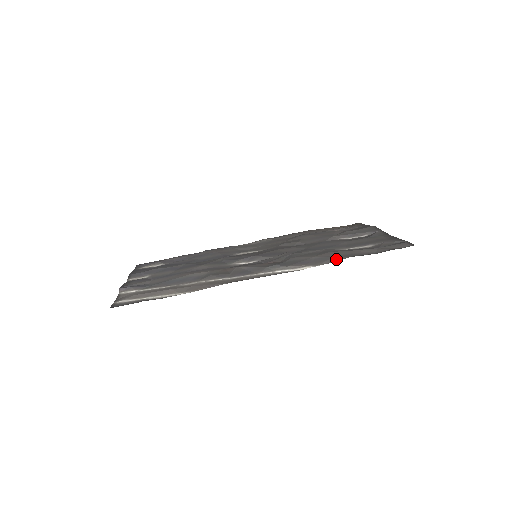
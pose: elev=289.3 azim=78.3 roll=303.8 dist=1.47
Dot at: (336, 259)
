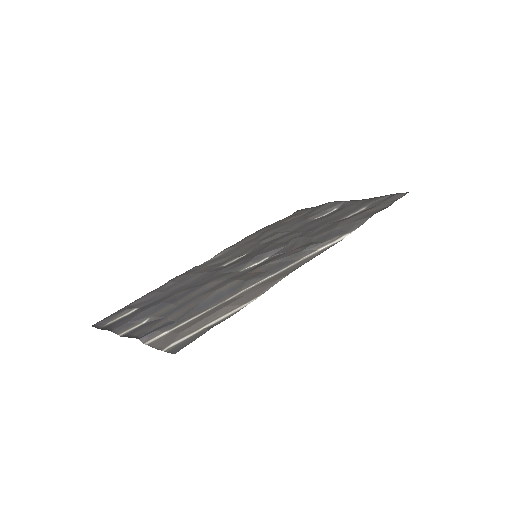
Dot at: (362, 221)
